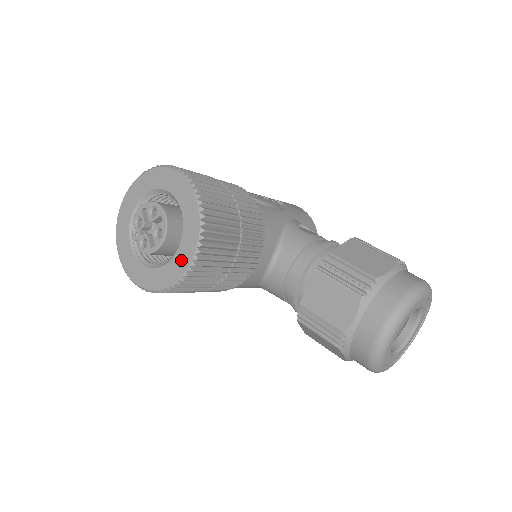
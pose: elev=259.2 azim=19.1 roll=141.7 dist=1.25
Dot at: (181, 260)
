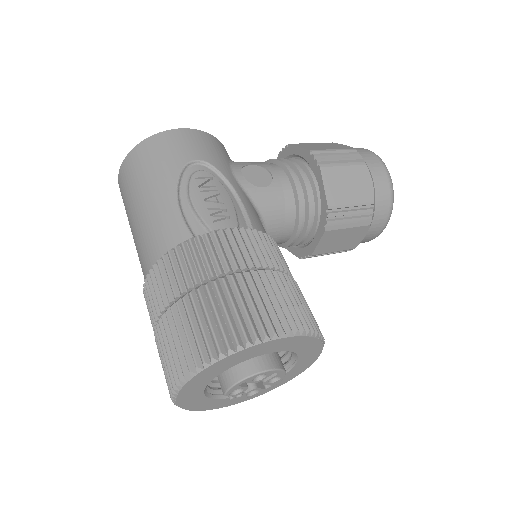
Dot at: (301, 368)
